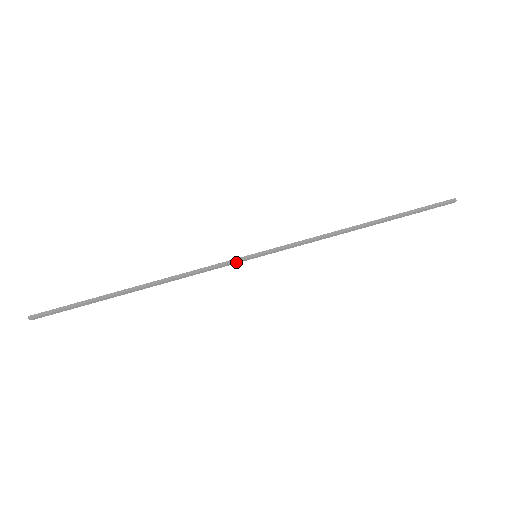
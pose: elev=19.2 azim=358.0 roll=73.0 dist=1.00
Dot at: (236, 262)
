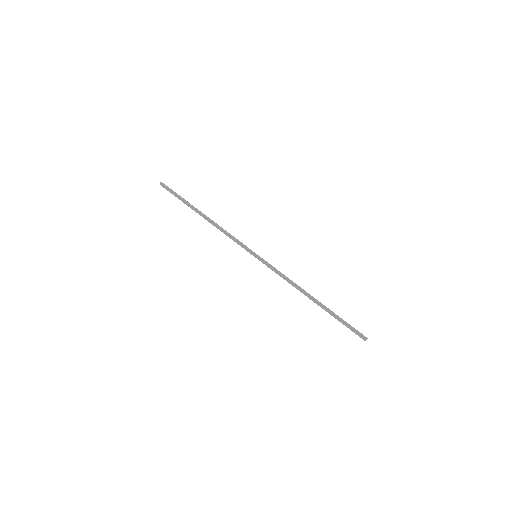
Dot at: (246, 249)
